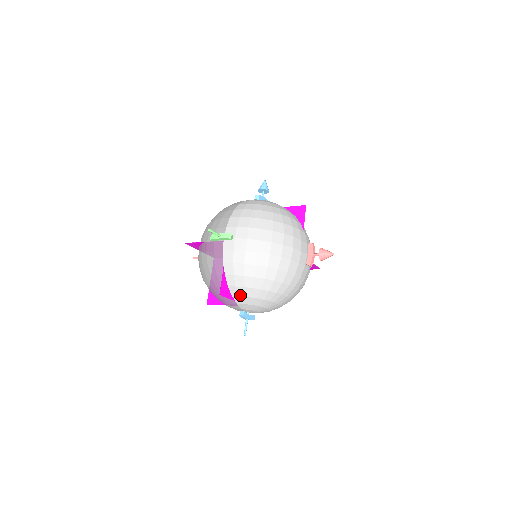
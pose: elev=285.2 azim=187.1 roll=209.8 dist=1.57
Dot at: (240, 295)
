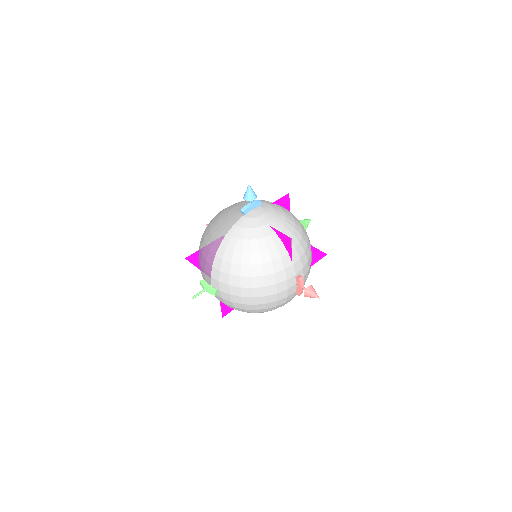
Dot at: occluded
